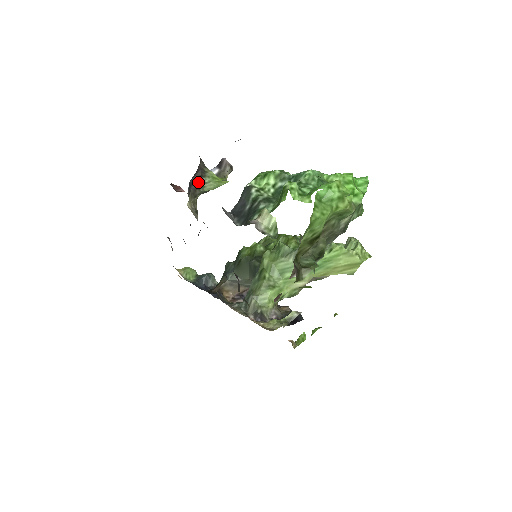
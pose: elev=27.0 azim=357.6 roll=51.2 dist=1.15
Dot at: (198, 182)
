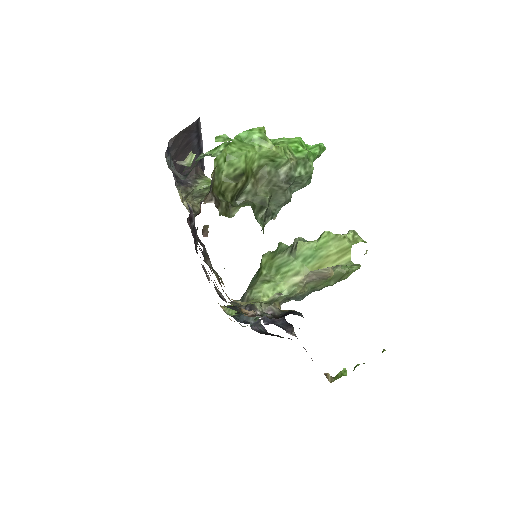
Dot at: (191, 183)
